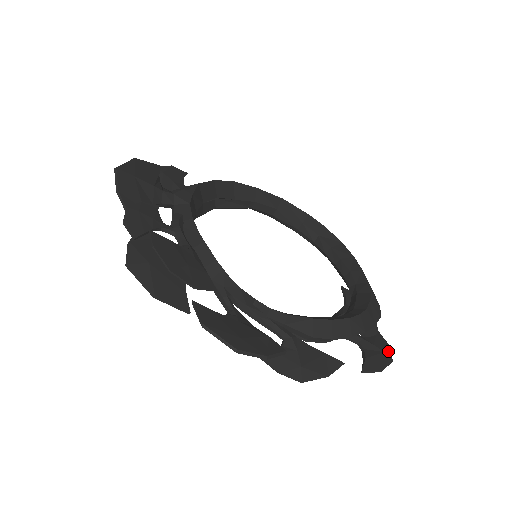
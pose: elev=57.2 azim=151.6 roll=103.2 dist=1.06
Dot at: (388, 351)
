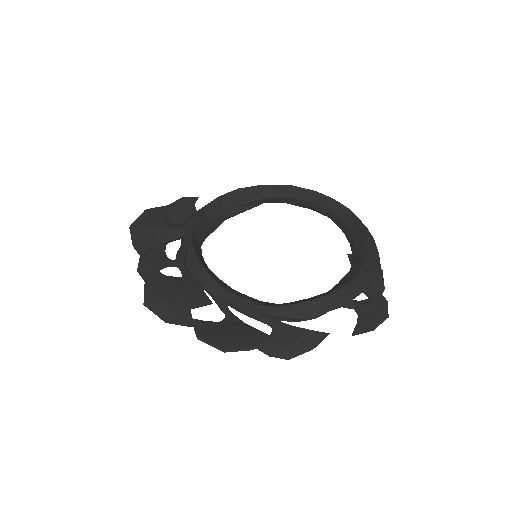
Dot at: (384, 308)
